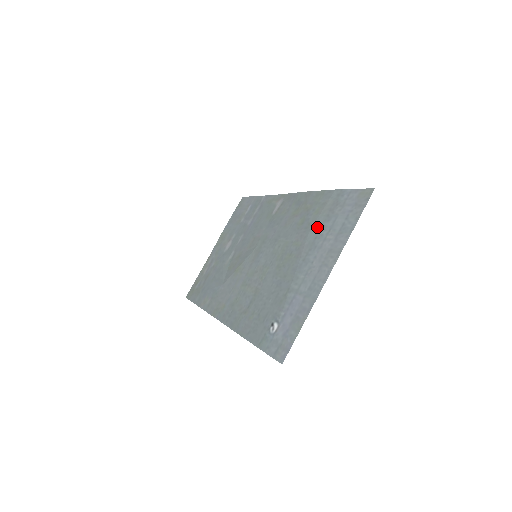
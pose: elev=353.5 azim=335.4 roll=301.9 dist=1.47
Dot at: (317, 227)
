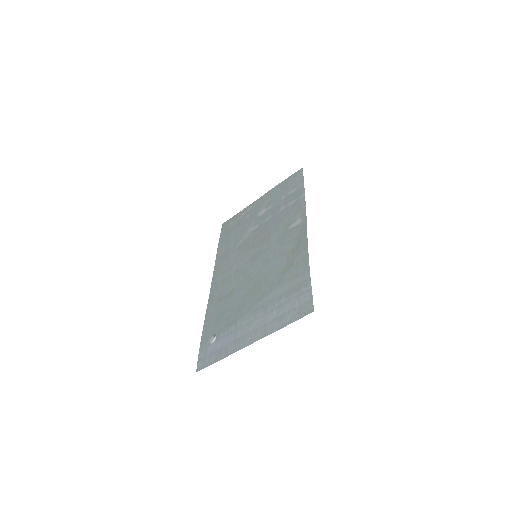
Dot at: (279, 292)
